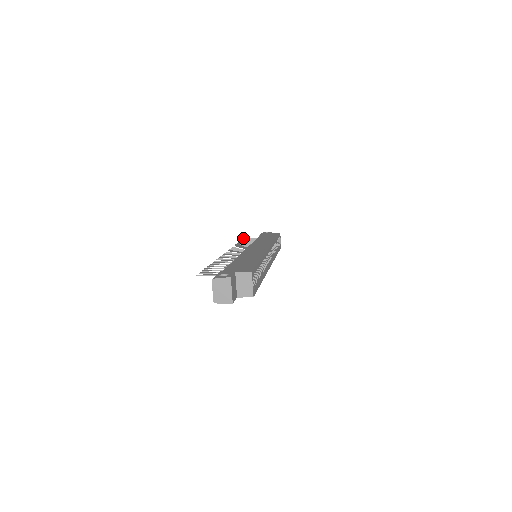
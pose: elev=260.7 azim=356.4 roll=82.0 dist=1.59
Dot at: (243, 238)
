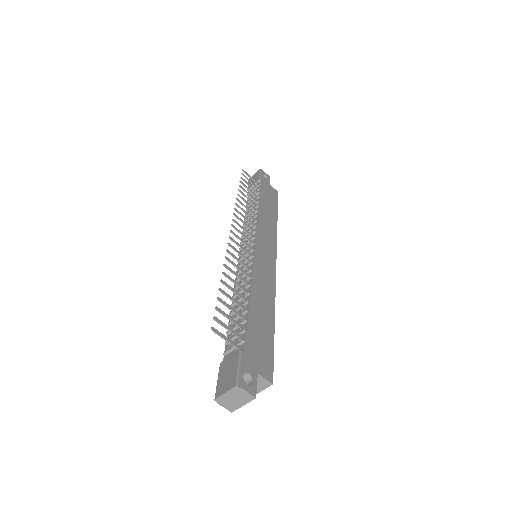
Dot at: occluded
